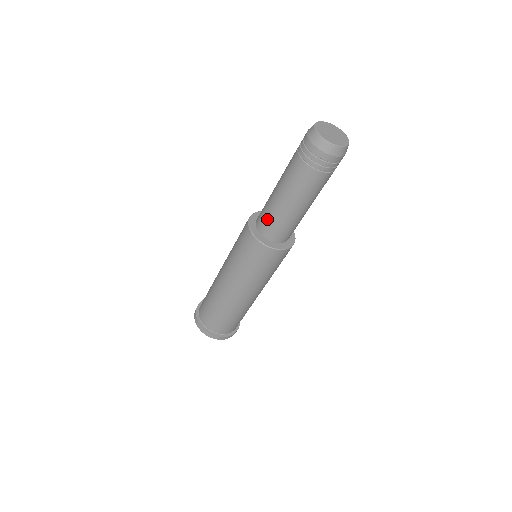
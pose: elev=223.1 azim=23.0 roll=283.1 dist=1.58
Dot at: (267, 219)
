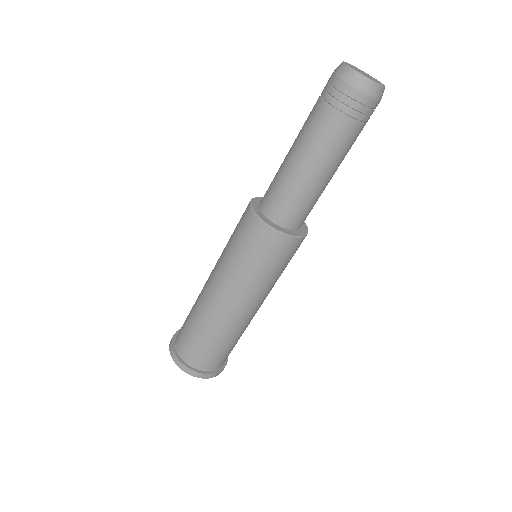
Dot at: (271, 187)
